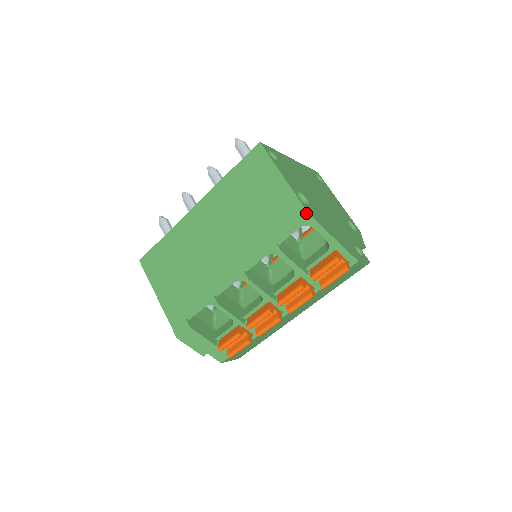
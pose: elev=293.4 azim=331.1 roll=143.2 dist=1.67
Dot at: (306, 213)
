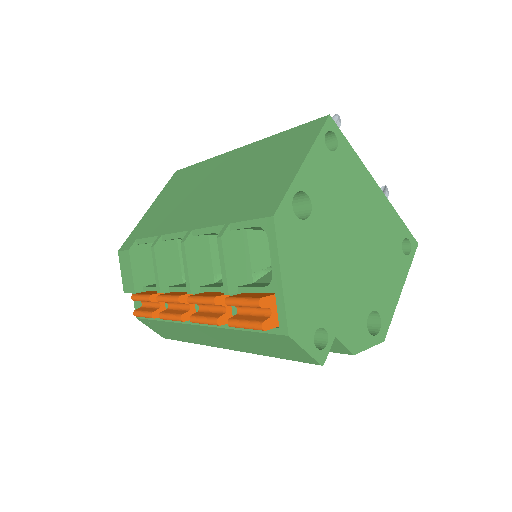
Dot at: (273, 213)
